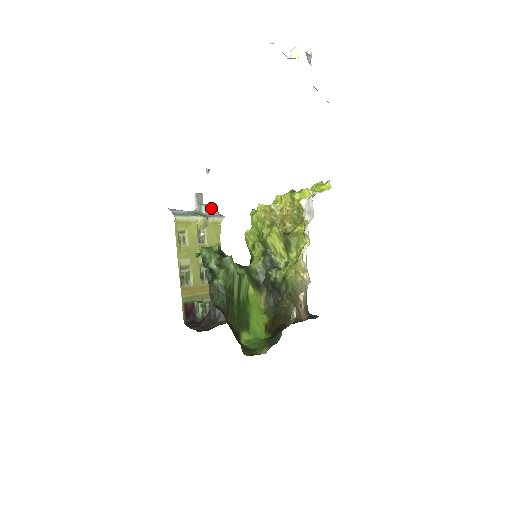
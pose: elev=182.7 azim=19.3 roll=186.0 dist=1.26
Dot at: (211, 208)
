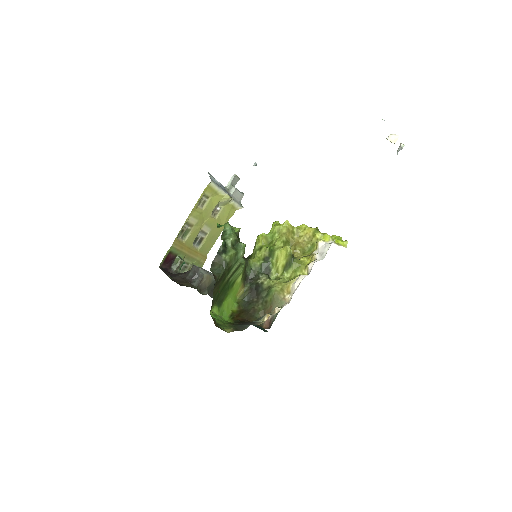
Dot at: (238, 194)
